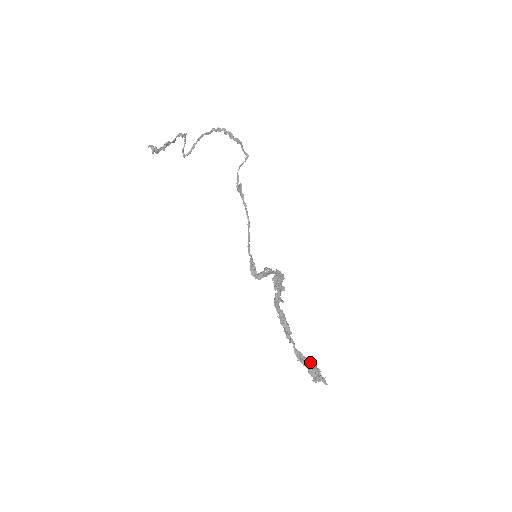
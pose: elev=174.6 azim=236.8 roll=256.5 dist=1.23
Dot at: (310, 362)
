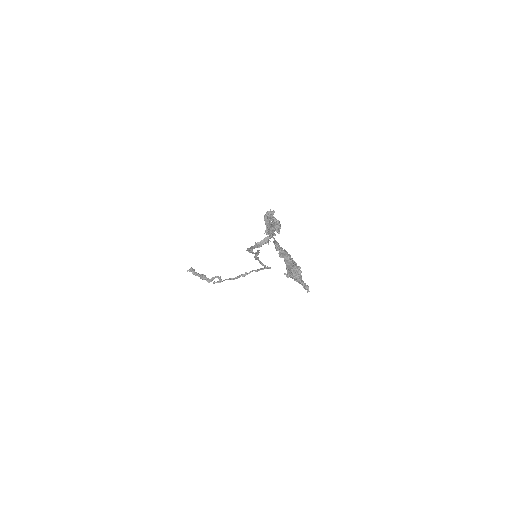
Dot at: (290, 255)
